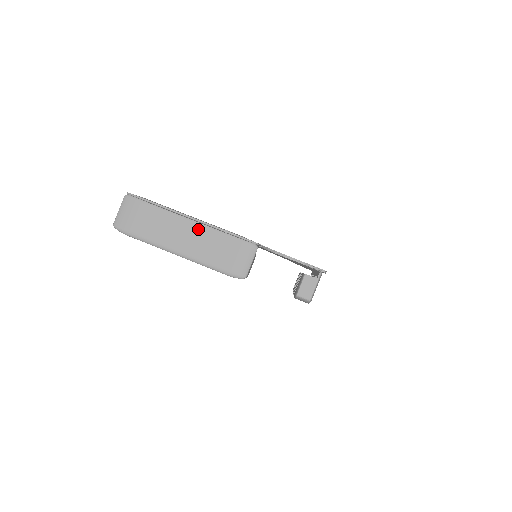
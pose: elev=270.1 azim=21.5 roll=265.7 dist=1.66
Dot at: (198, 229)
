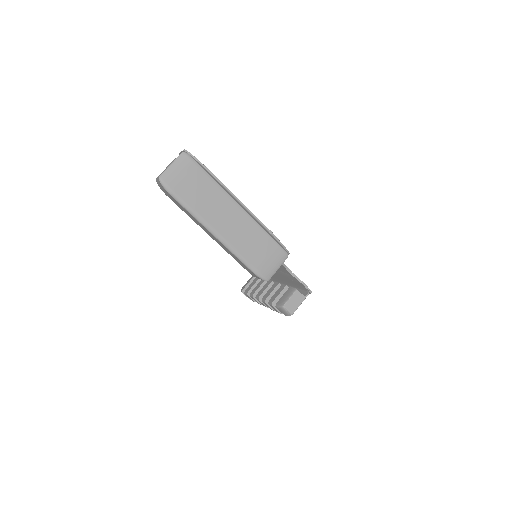
Dot at: (244, 218)
